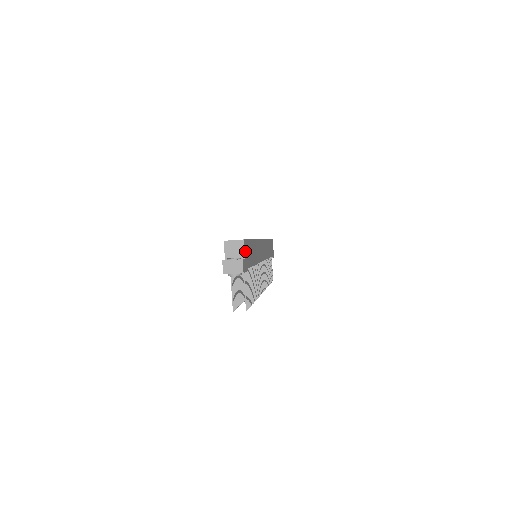
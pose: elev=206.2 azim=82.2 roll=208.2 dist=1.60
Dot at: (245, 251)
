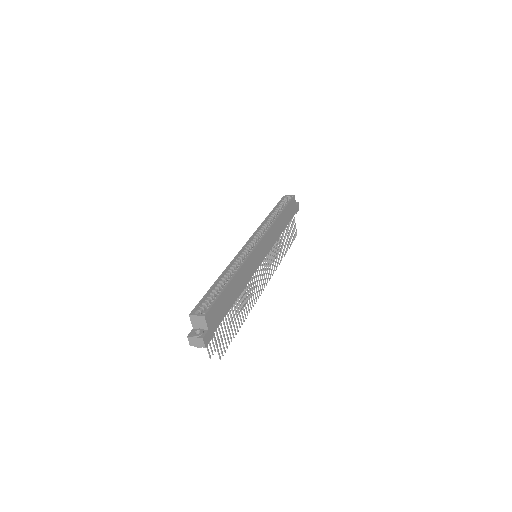
Dot at: (210, 320)
